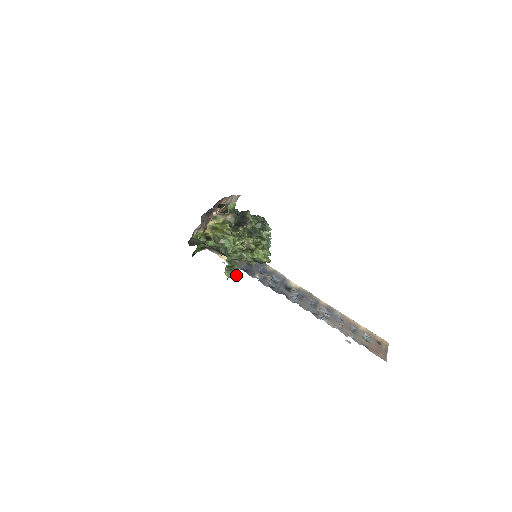
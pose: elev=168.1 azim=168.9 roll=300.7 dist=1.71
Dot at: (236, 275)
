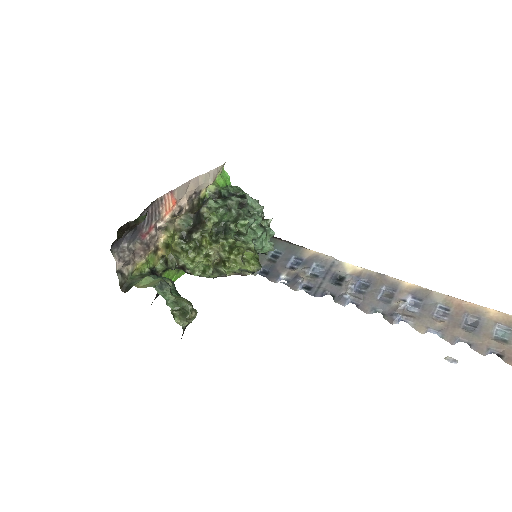
Dot at: (188, 322)
